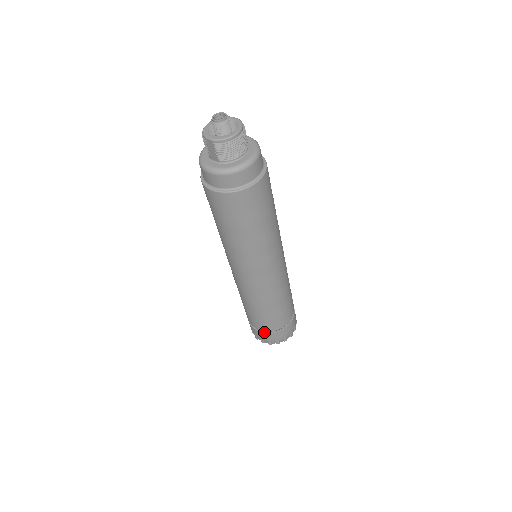
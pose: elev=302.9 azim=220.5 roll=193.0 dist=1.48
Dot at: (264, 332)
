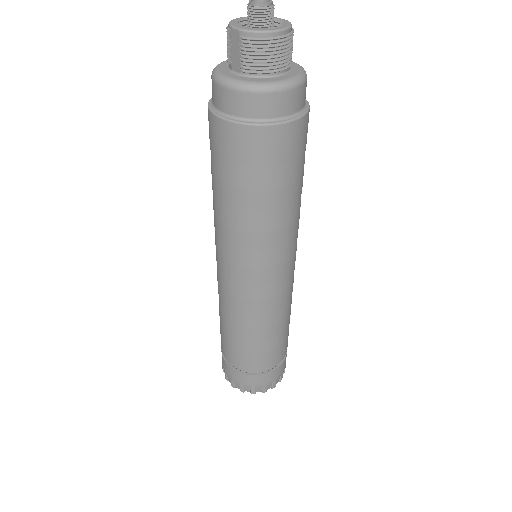
Dot at: (239, 371)
